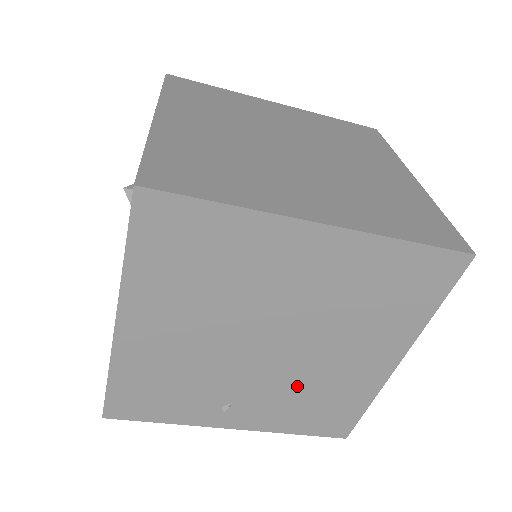
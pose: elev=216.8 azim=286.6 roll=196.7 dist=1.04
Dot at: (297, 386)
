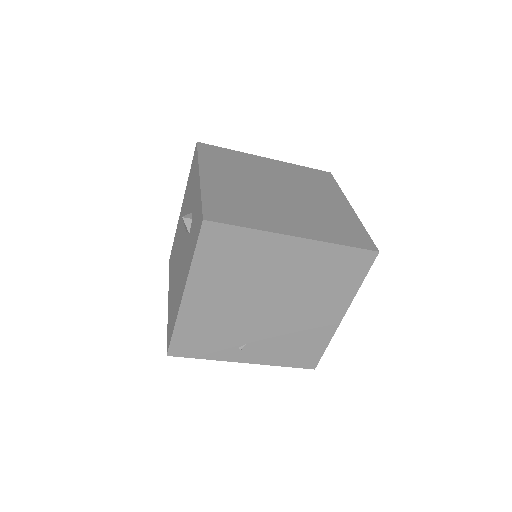
Dot at: (284, 332)
